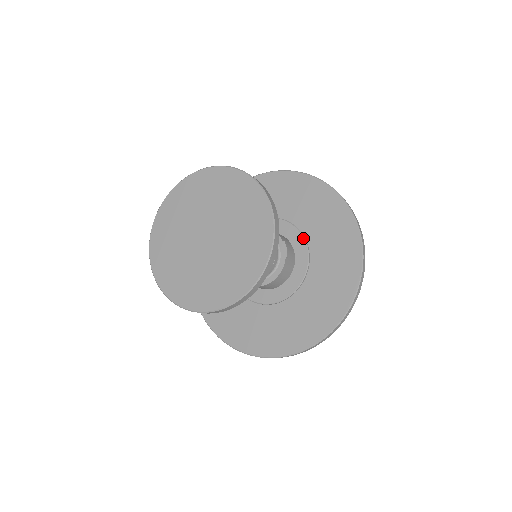
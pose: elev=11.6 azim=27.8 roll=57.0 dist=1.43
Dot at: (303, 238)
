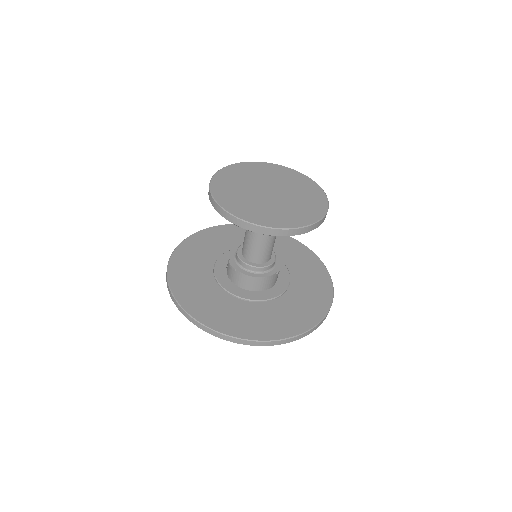
Dot at: (290, 278)
